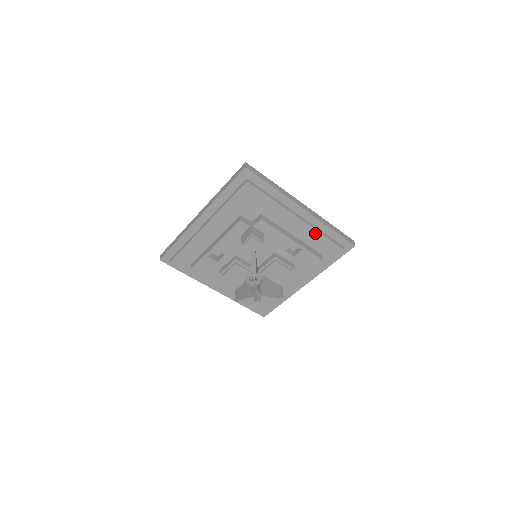
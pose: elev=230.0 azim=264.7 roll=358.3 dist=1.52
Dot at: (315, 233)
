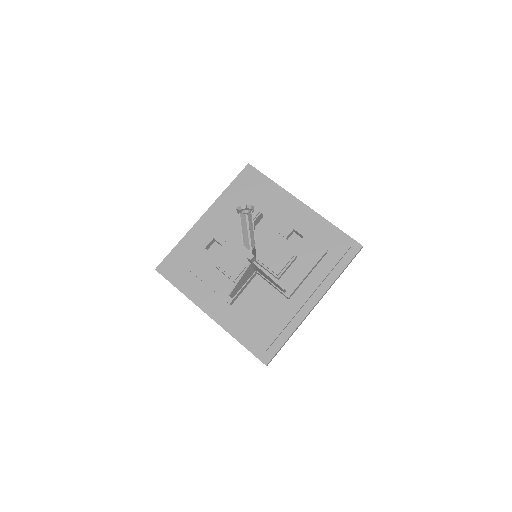
Dot at: (316, 225)
